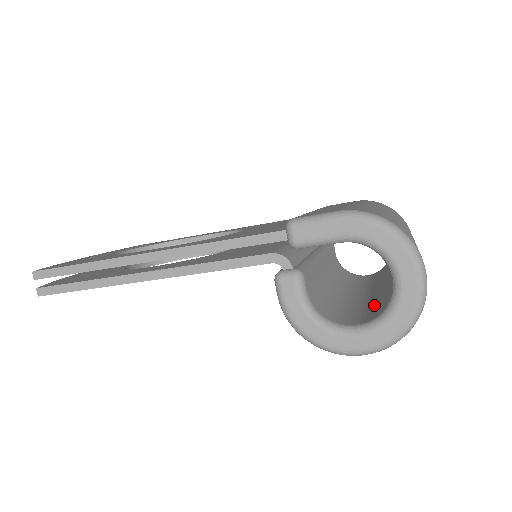
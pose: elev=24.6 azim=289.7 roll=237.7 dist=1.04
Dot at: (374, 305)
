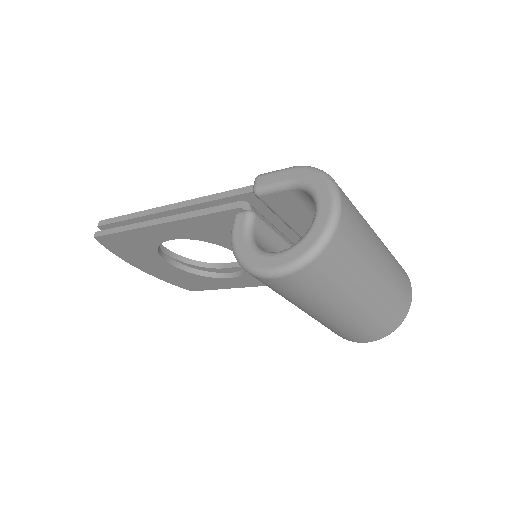
Dot at: occluded
